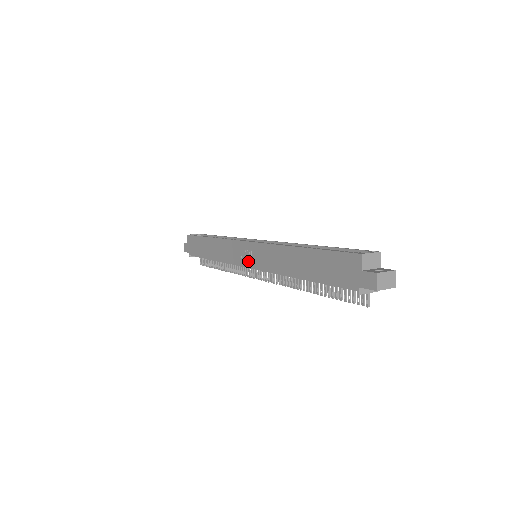
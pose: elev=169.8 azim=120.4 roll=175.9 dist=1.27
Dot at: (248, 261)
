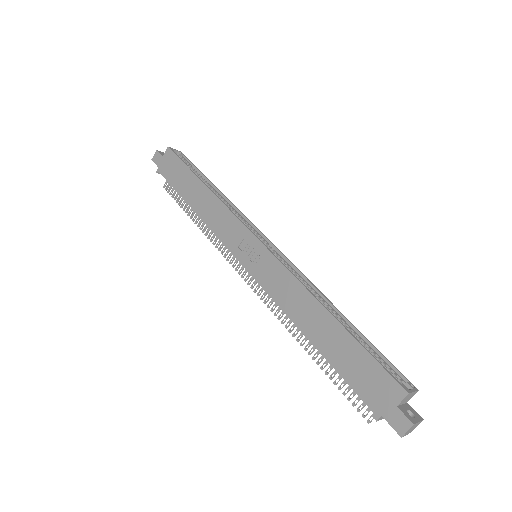
Dot at: (247, 259)
